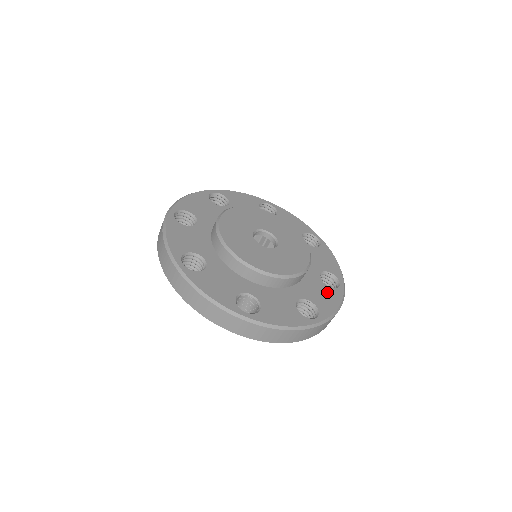
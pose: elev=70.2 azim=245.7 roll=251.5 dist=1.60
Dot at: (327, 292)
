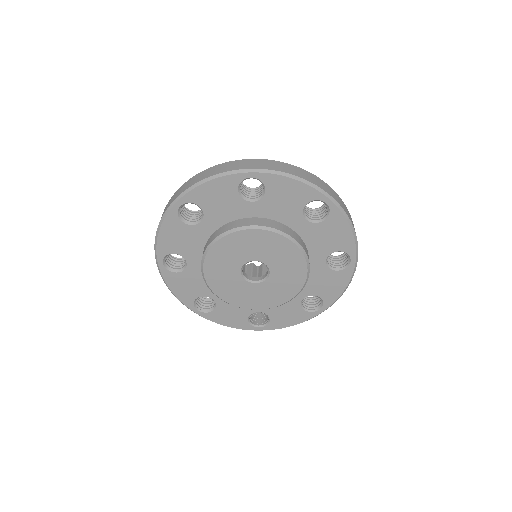
Dot at: (333, 278)
